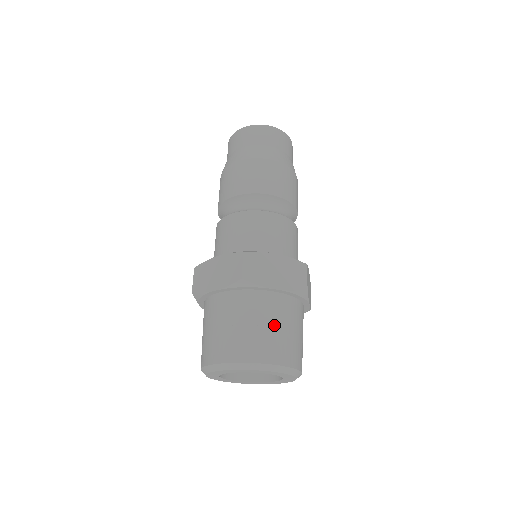
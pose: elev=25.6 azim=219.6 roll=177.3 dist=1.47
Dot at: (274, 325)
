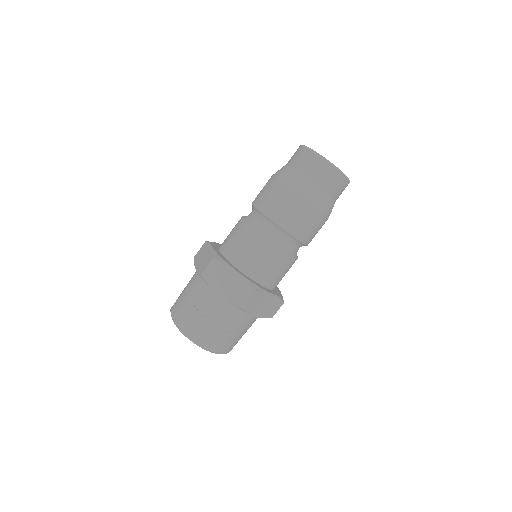
Dot at: (239, 333)
